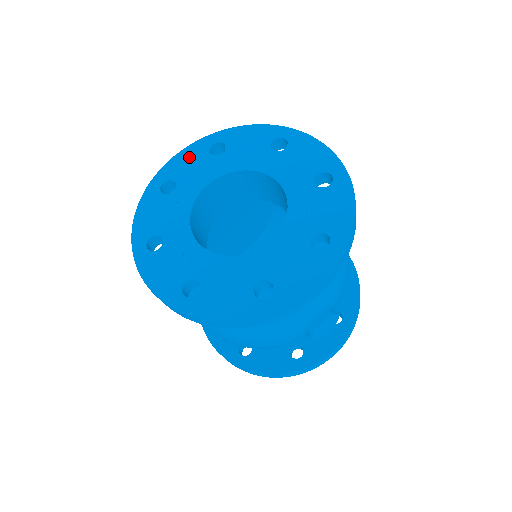
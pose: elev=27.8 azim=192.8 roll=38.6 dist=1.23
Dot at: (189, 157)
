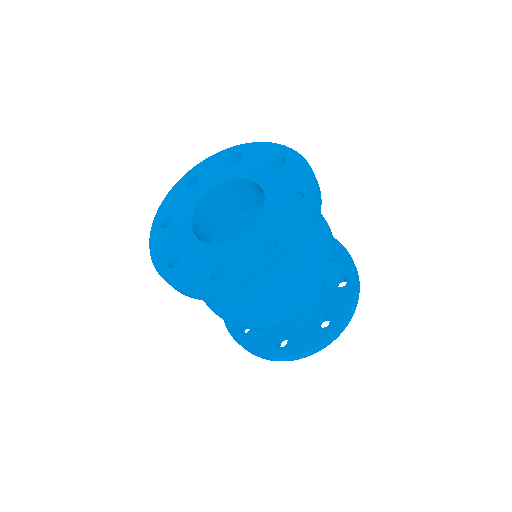
Dot at: (173, 197)
